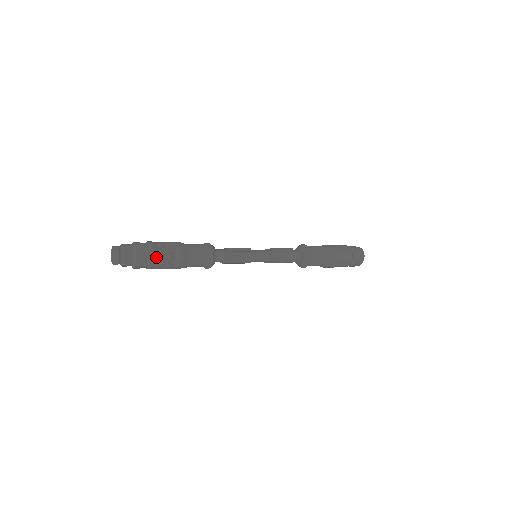
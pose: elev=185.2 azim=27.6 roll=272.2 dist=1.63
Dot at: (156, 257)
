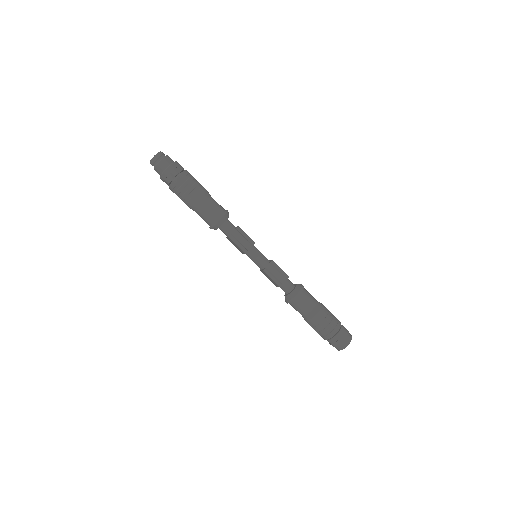
Dot at: (180, 181)
